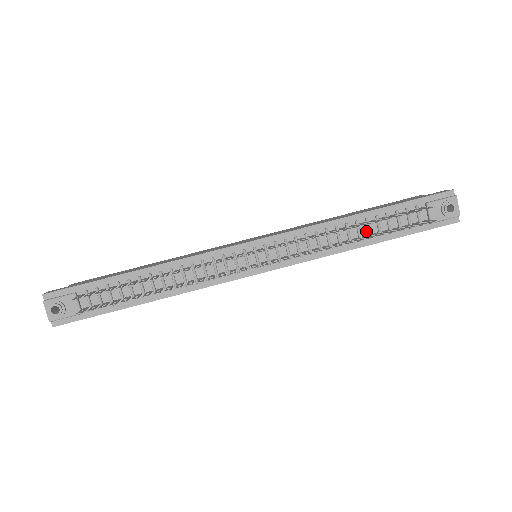
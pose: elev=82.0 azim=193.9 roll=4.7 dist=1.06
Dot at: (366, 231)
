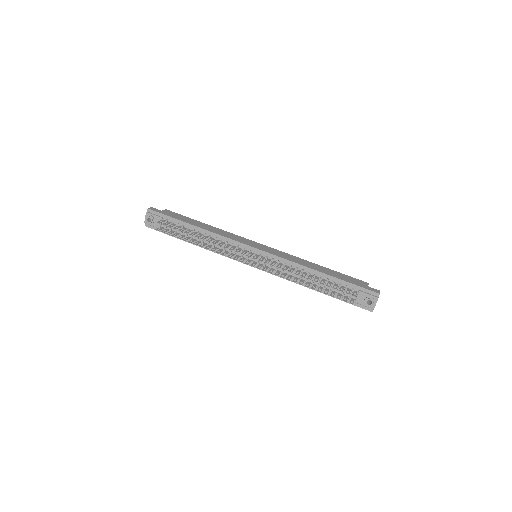
Dot at: (318, 282)
